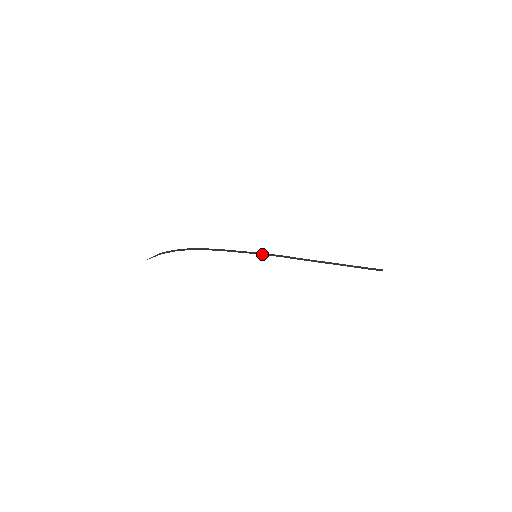
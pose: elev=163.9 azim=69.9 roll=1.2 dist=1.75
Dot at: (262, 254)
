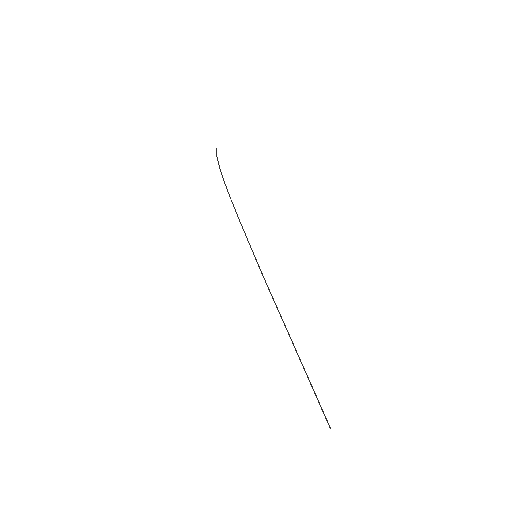
Dot at: (257, 262)
